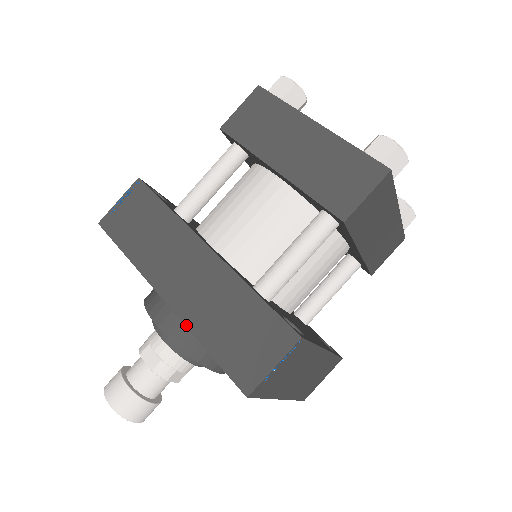
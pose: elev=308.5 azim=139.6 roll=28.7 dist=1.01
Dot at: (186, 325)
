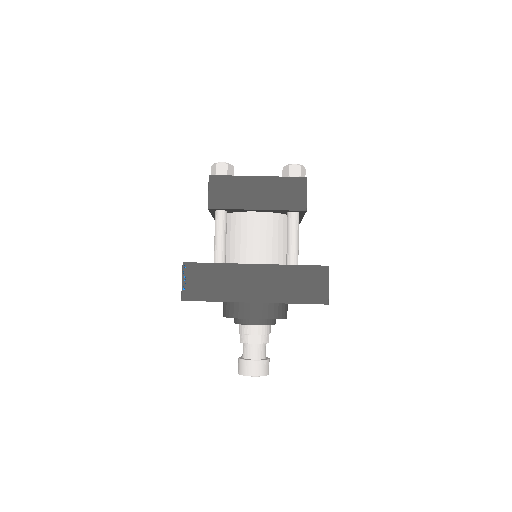
Dot at: occluded
